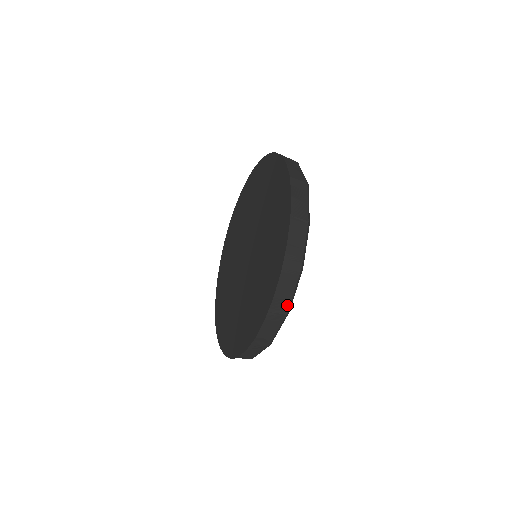
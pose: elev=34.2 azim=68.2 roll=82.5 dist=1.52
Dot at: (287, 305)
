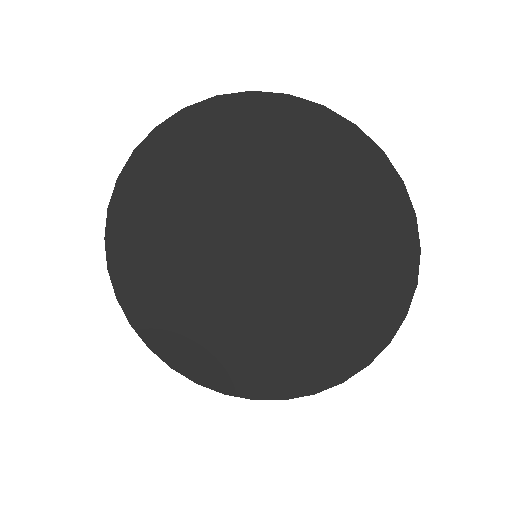
Dot at: occluded
